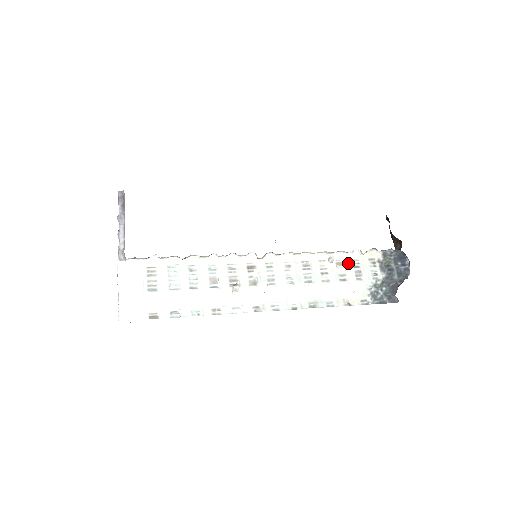
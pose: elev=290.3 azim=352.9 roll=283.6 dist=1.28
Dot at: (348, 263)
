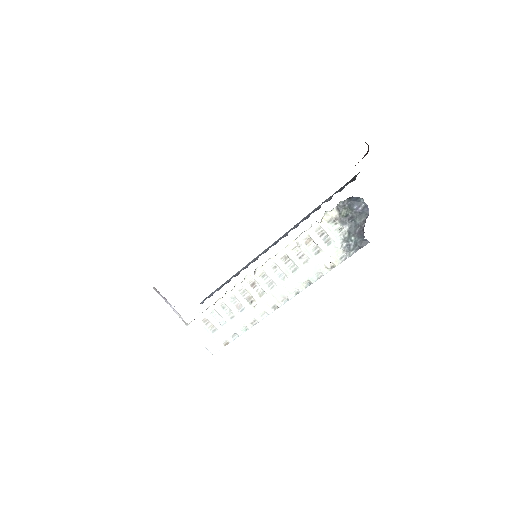
Dot at: (313, 237)
